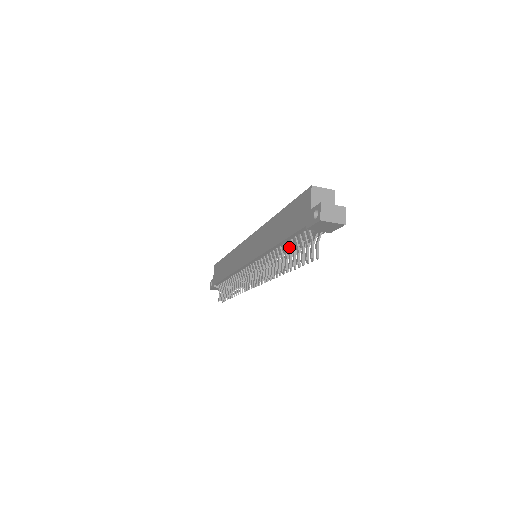
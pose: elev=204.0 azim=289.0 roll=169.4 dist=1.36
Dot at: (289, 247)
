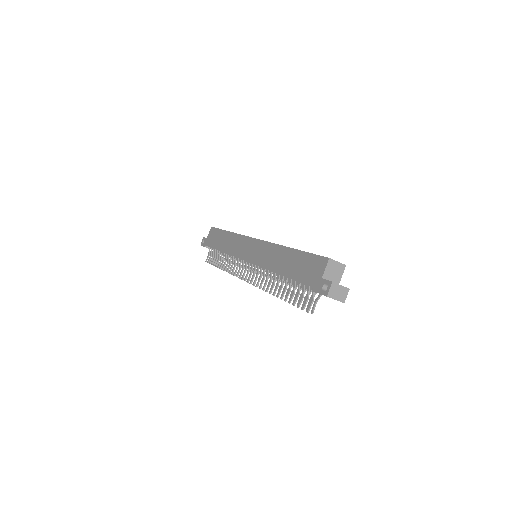
Dot at: (291, 284)
